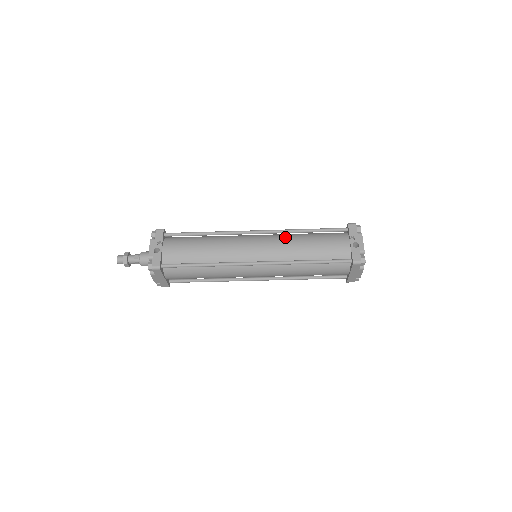
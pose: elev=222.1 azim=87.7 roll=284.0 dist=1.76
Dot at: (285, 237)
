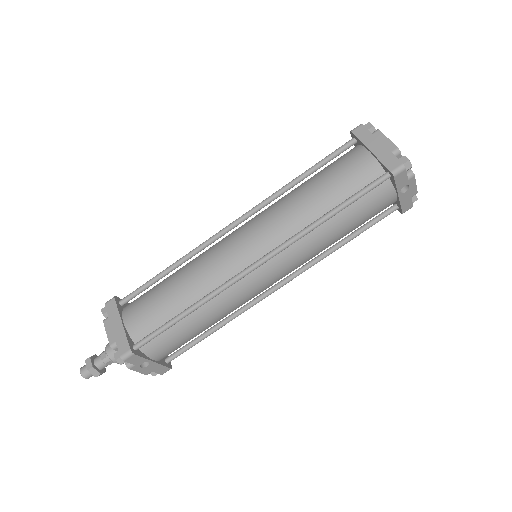
Dot at: occluded
